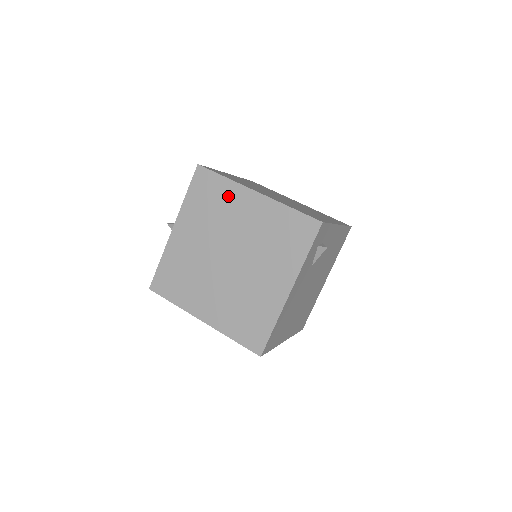
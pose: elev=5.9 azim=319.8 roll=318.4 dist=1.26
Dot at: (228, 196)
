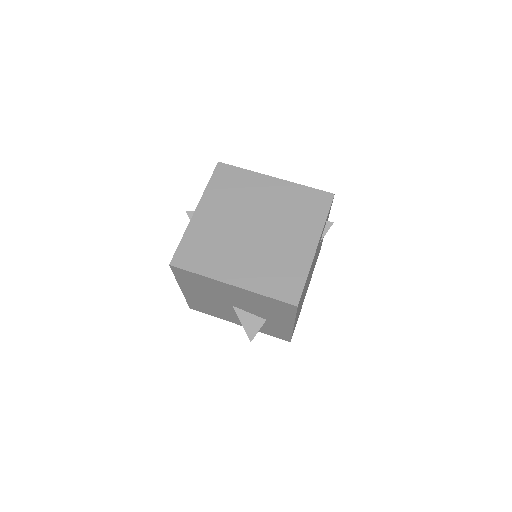
Dot at: (249, 182)
